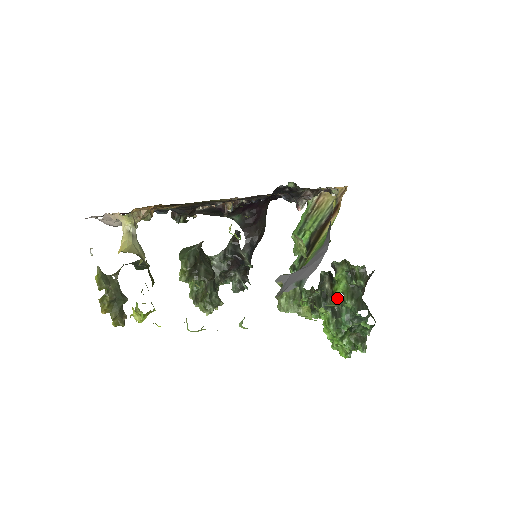
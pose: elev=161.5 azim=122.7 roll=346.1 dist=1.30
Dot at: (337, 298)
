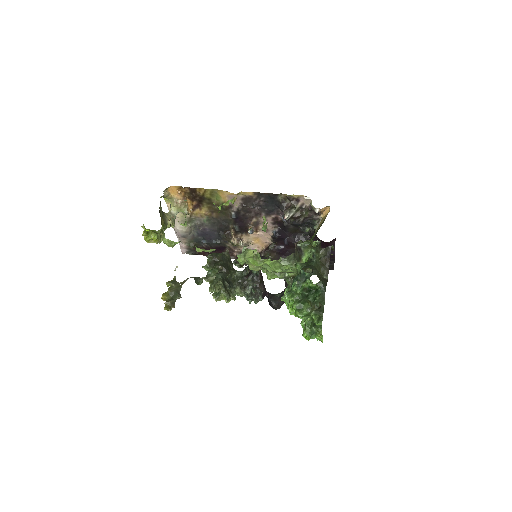
Dot at: (297, 270)
